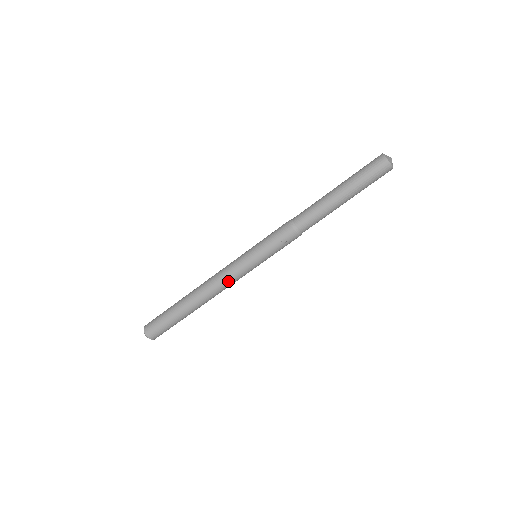
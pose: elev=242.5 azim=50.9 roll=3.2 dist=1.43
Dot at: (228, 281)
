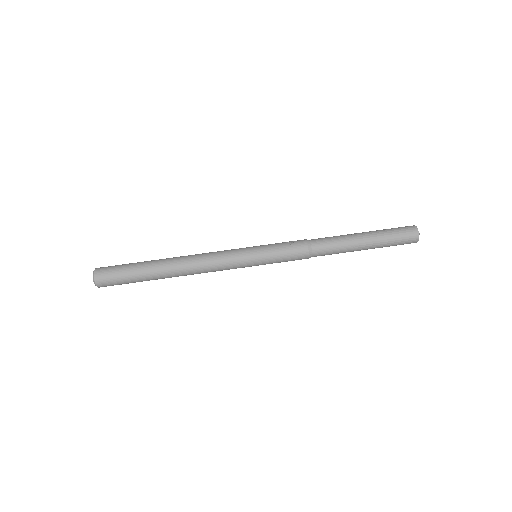
Dot at: (216, 254)
